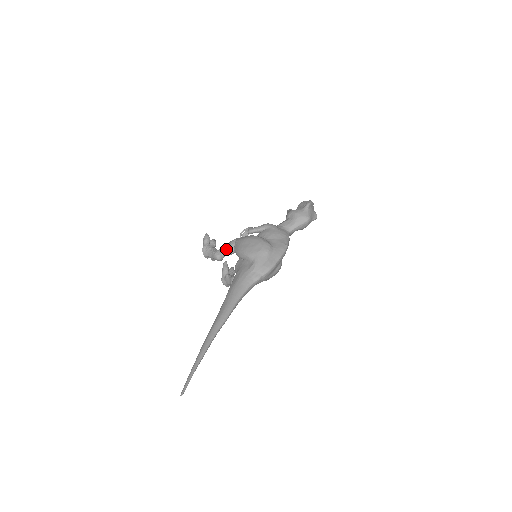
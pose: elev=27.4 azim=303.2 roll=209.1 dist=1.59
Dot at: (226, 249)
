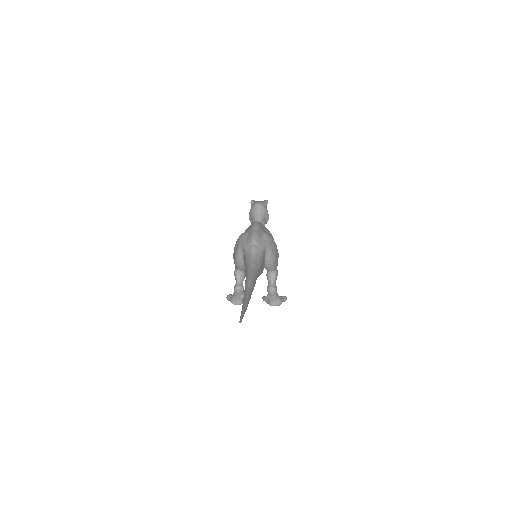
Dot at: (235, 277)
